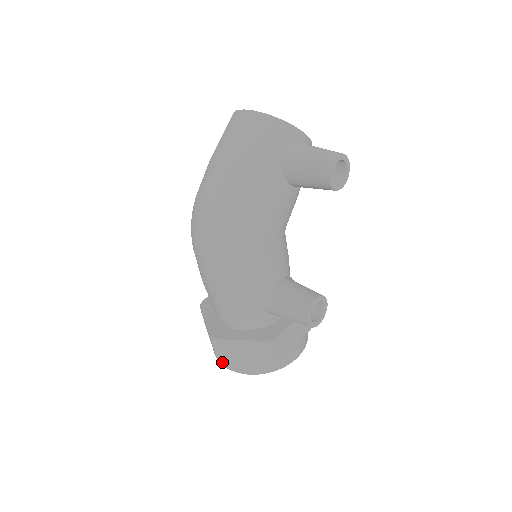
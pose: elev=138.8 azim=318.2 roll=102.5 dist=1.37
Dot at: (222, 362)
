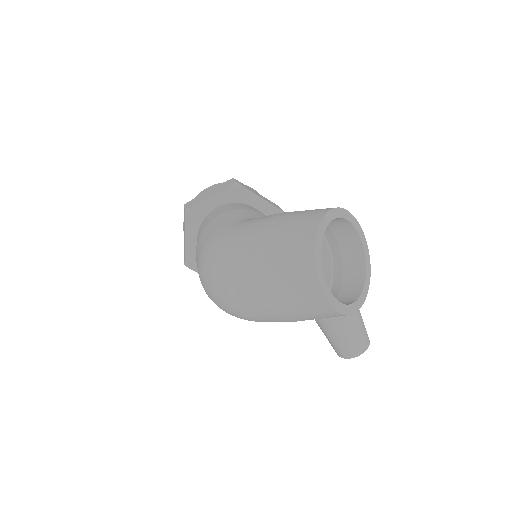
Dot at: occluded
